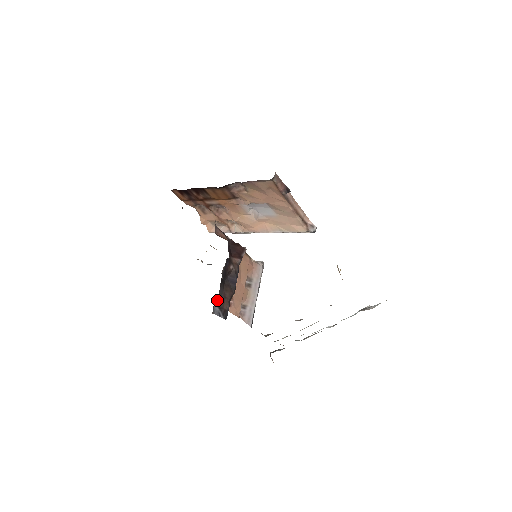
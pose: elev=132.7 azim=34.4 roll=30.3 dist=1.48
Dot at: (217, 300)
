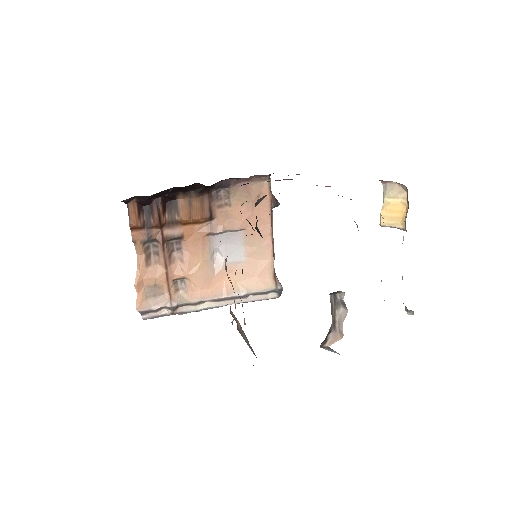
Dot at: occluded
